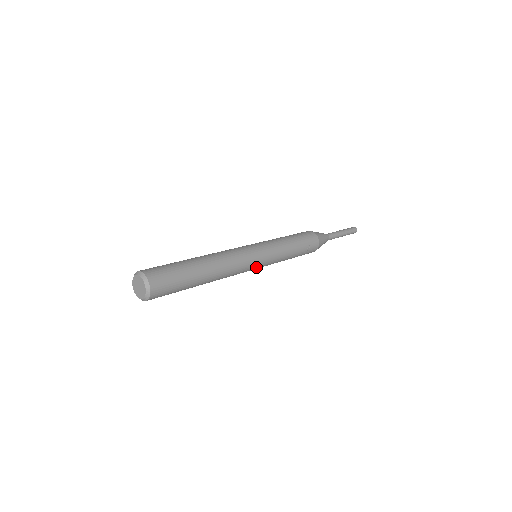
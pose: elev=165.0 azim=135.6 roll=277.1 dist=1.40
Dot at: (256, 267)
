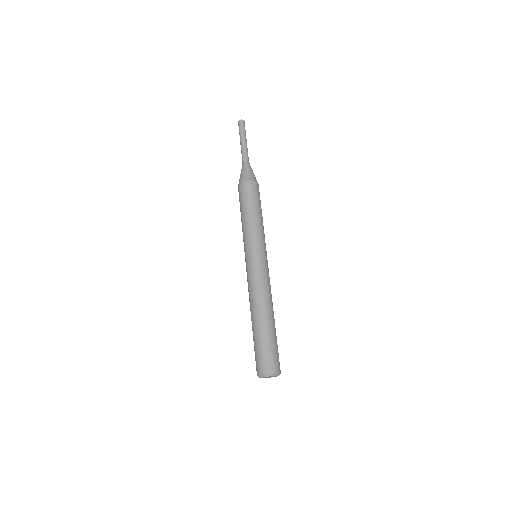
Dot at: occluded
